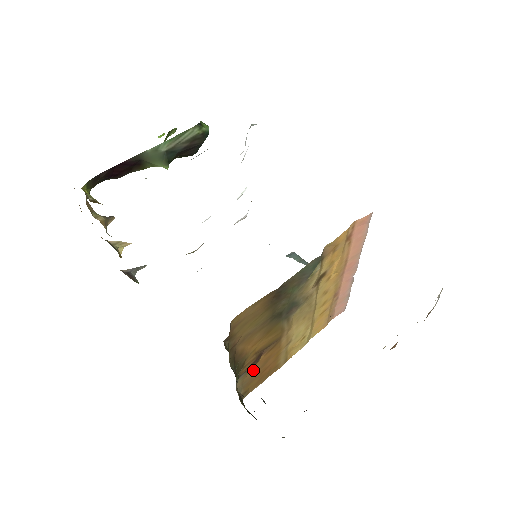
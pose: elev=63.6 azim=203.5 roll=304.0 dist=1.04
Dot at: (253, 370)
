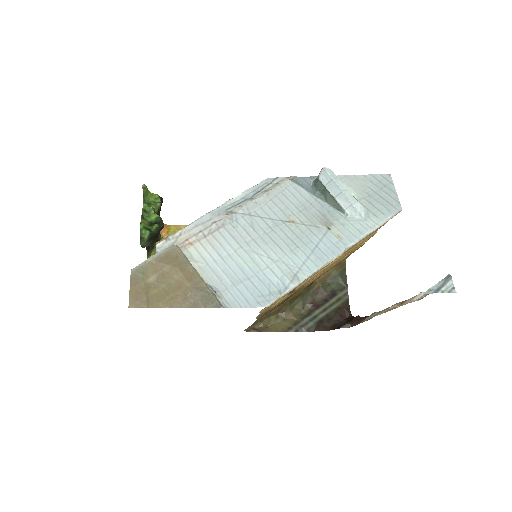
Dot at: occluded
